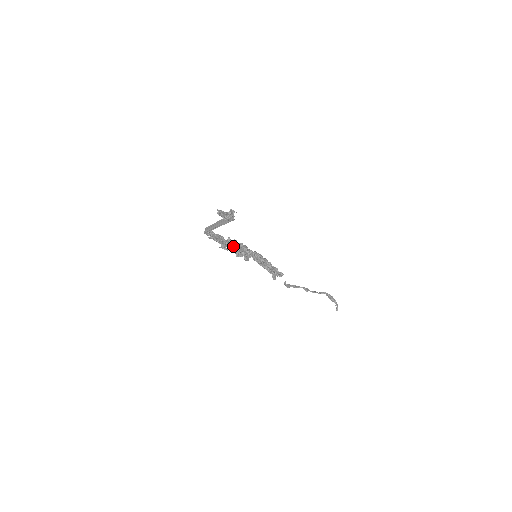
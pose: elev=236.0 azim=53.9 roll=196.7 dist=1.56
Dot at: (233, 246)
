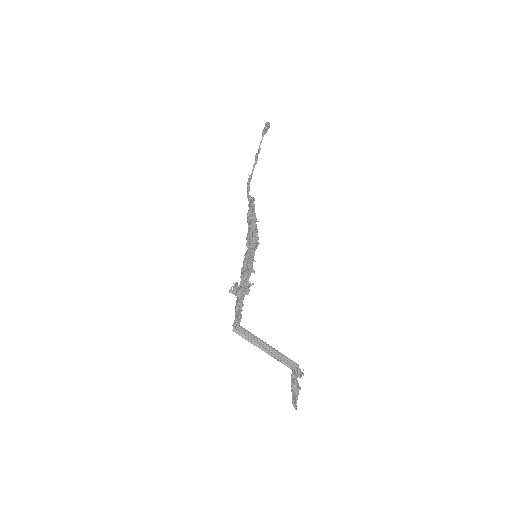
Dot at: (245, 283)
